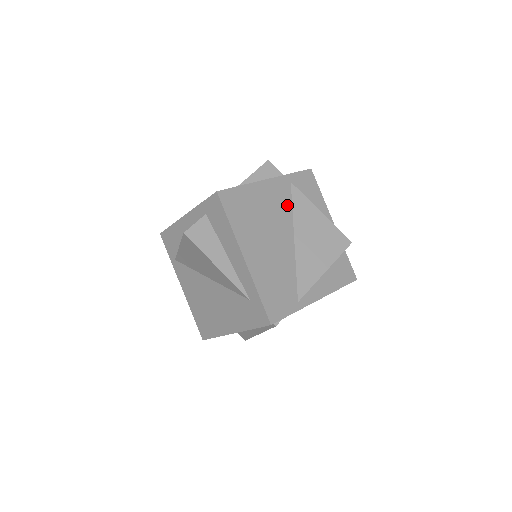
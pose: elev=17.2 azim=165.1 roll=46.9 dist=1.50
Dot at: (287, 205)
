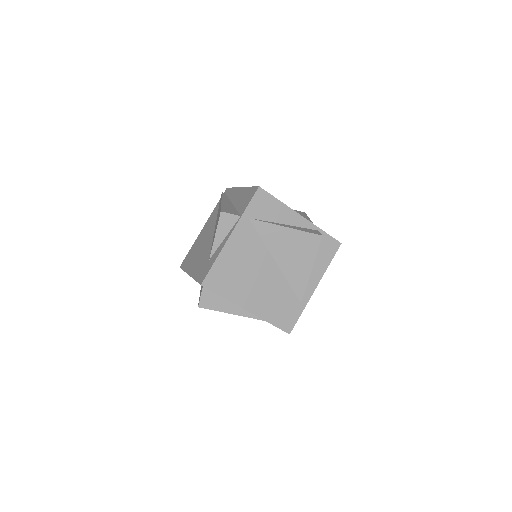
Dot at: (256, 241)
